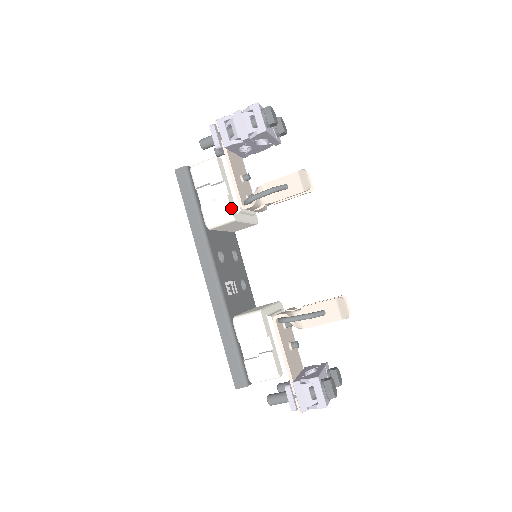
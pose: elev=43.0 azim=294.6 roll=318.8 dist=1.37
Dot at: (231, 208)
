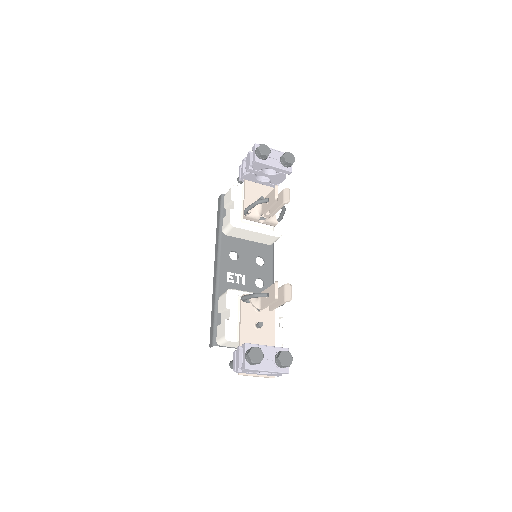
Dot at: (232, 218)
